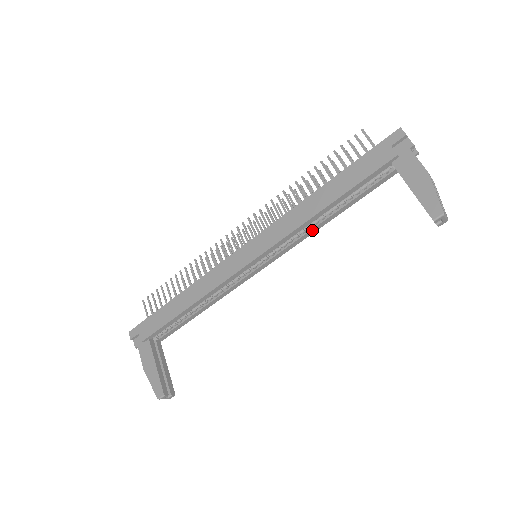
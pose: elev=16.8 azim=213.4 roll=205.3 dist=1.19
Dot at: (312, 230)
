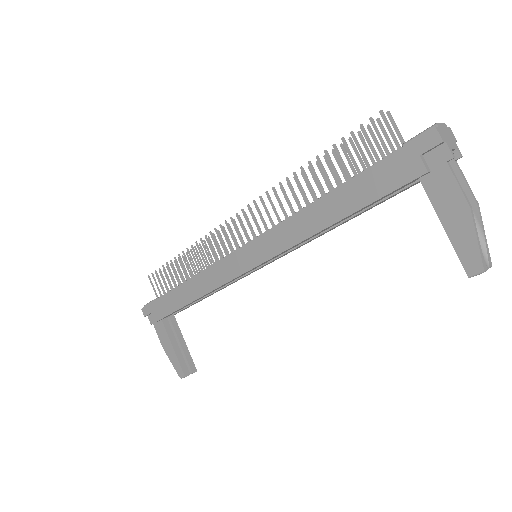
Dot at: (318, 236)
